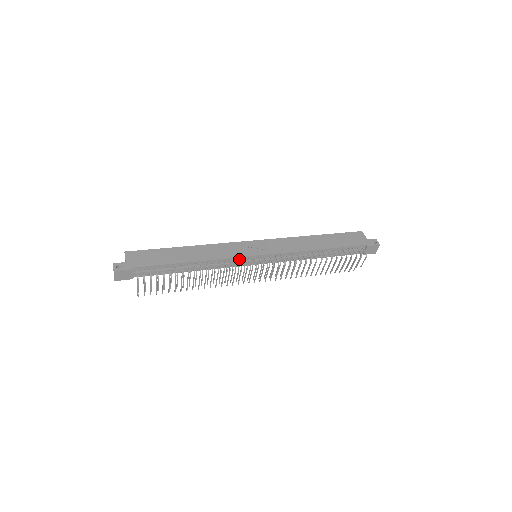
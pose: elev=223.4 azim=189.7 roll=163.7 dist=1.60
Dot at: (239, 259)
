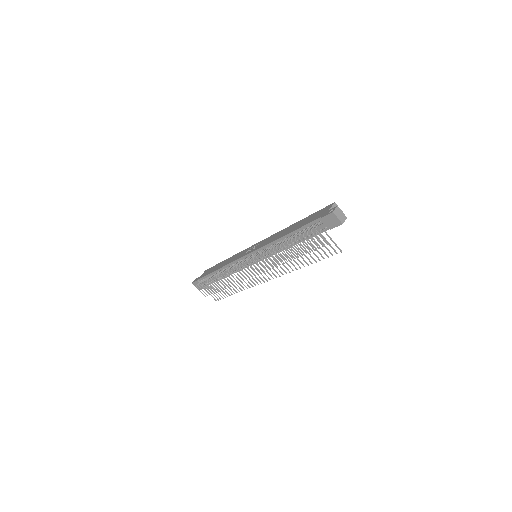
Dot at: (240, 261)
